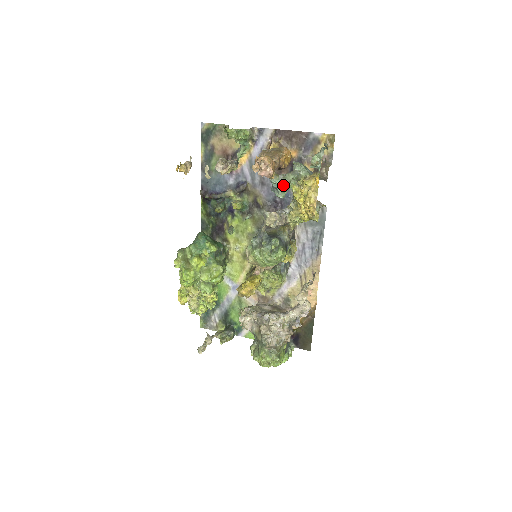
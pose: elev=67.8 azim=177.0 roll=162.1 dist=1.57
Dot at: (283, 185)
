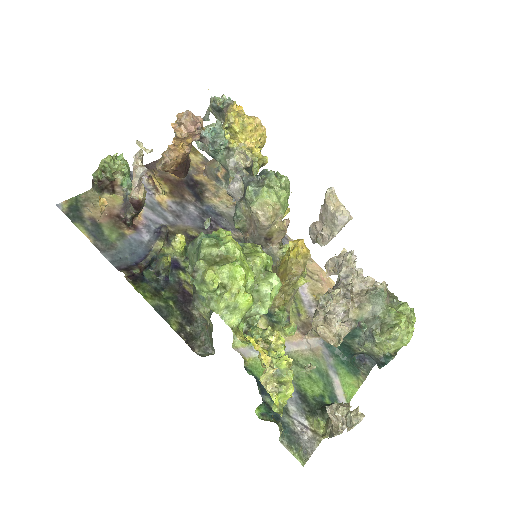
Dot at: (219, 123)
